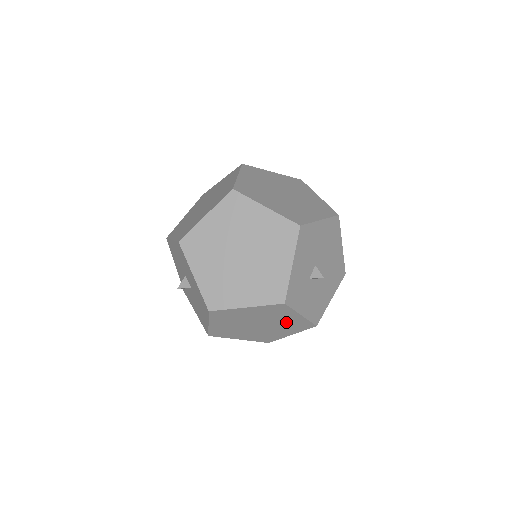
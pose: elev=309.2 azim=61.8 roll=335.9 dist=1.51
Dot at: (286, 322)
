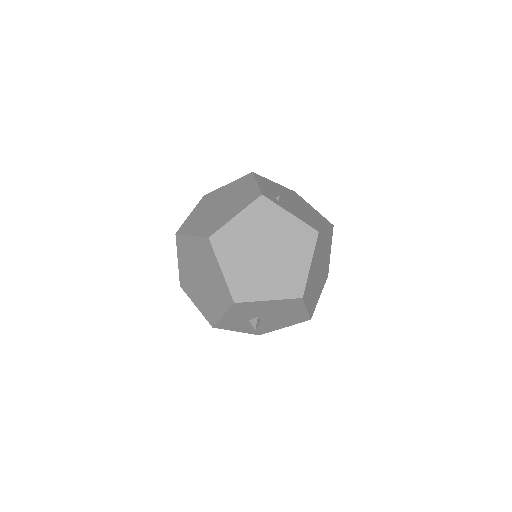
Dot at: occluded
